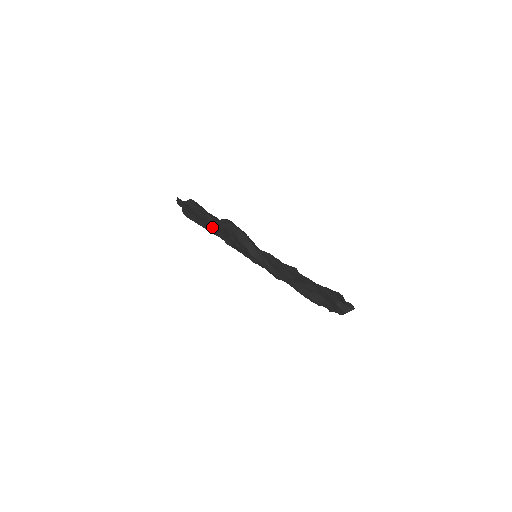
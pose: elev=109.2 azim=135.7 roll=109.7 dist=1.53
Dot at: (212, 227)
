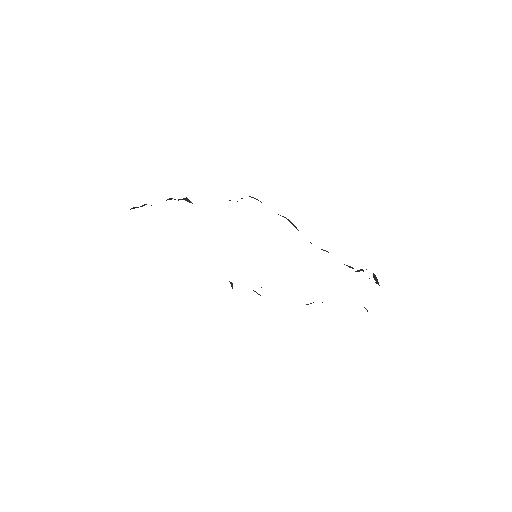
Dot at: occluded
